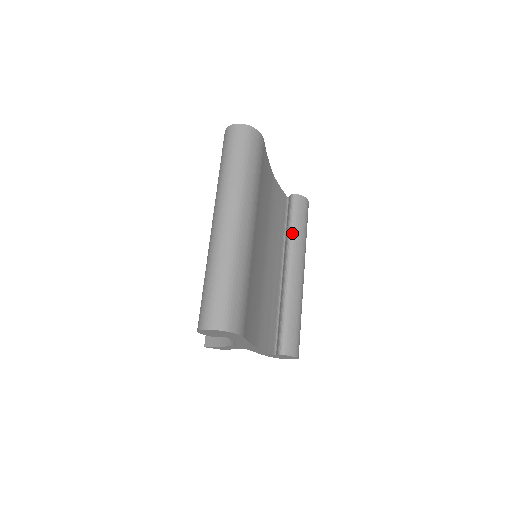
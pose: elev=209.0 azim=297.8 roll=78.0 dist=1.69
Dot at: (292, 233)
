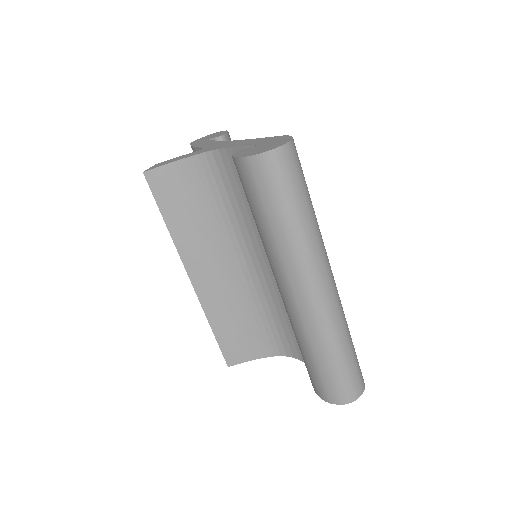
Dot at: occluded
